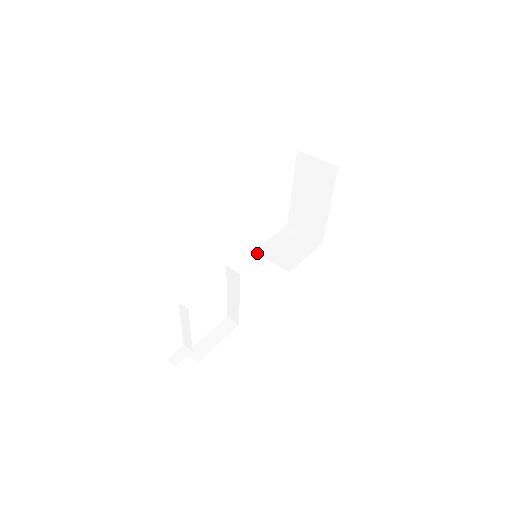
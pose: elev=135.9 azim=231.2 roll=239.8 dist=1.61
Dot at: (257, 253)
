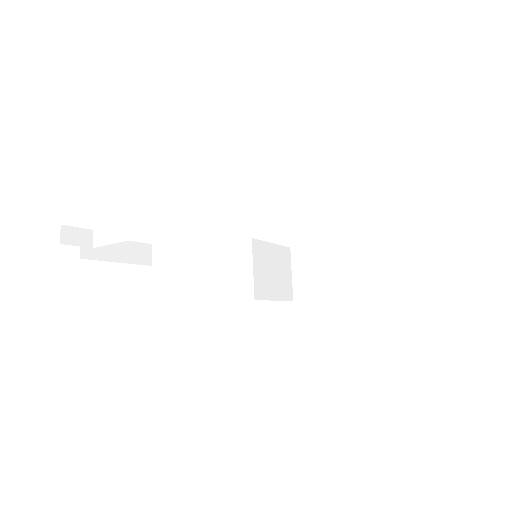
Dot at: (253, 246)
